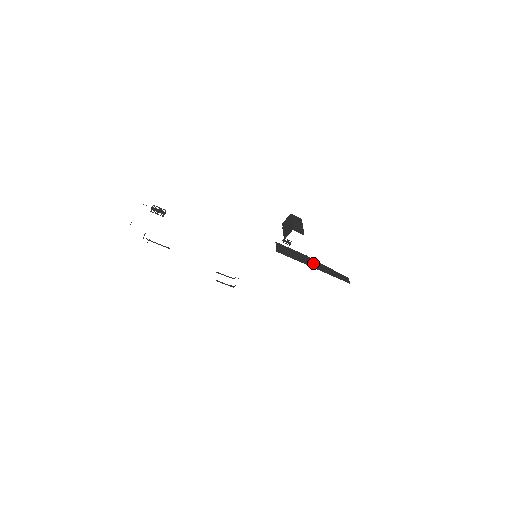
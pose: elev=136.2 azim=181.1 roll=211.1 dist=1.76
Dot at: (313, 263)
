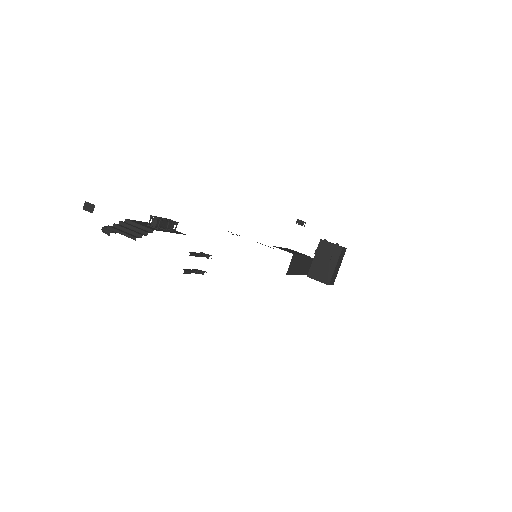
Dot at: (308, 266)
